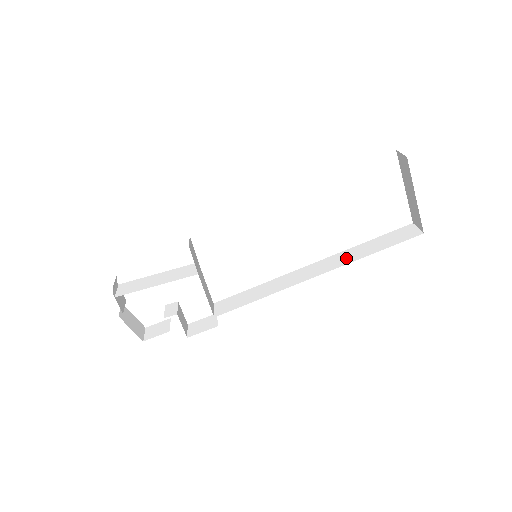
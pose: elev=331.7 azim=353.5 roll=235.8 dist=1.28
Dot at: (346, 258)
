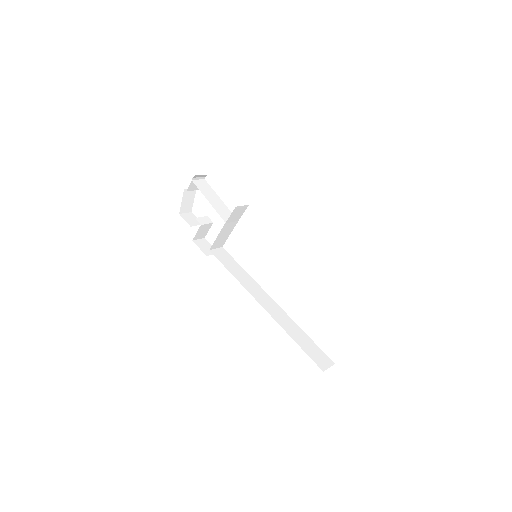
Dot at: (285, 322)
